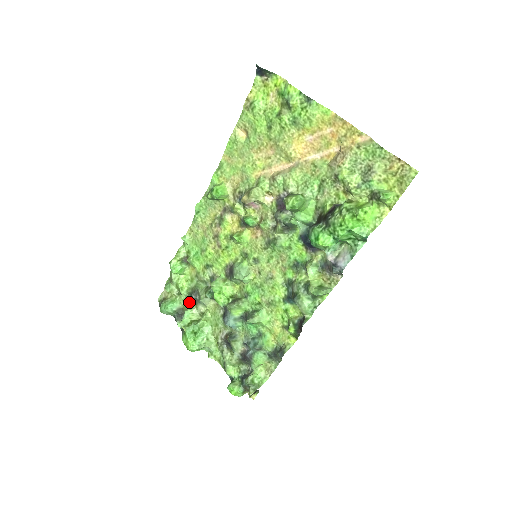
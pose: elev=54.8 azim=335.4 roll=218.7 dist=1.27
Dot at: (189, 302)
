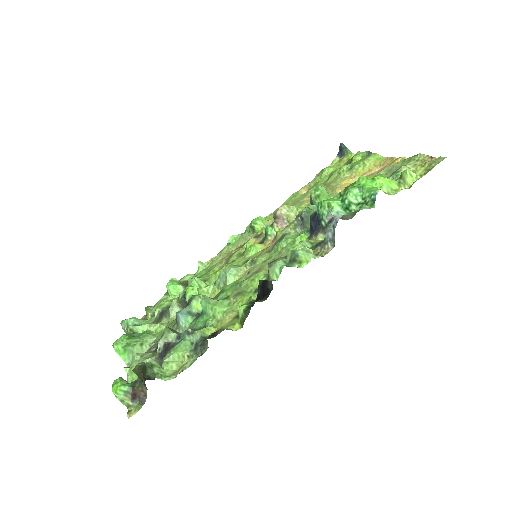
Dot at: (156, 321)
